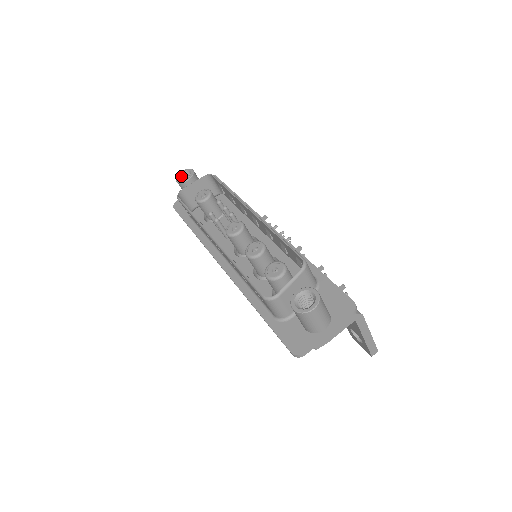
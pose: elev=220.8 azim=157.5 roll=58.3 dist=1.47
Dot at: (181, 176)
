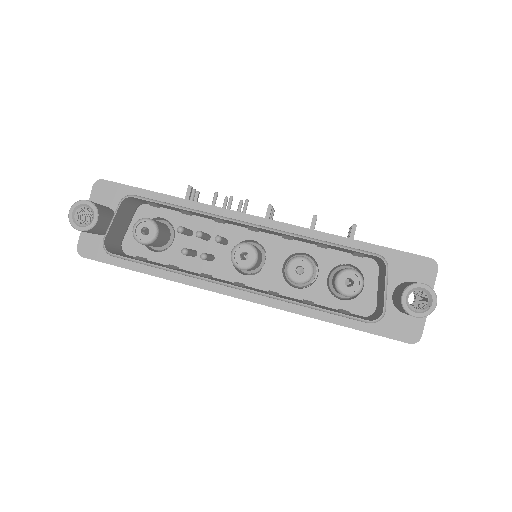
Dot at: (75, 218)
